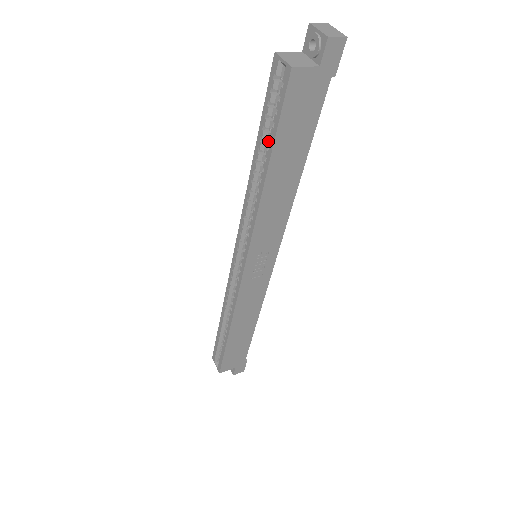
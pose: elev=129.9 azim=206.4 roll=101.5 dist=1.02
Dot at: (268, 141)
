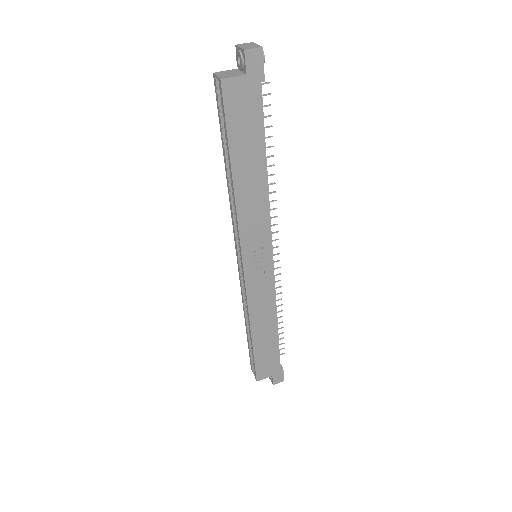
Dot at: occluded
